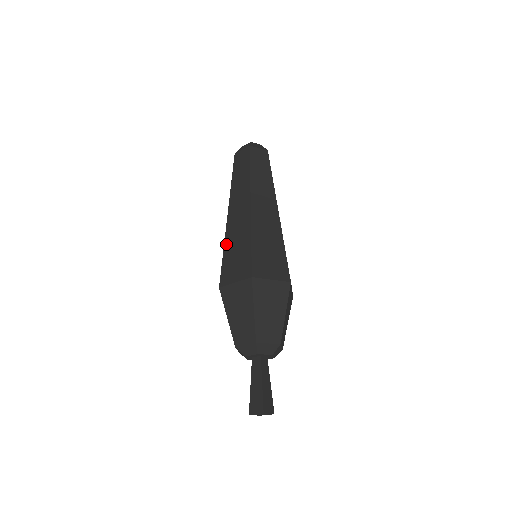
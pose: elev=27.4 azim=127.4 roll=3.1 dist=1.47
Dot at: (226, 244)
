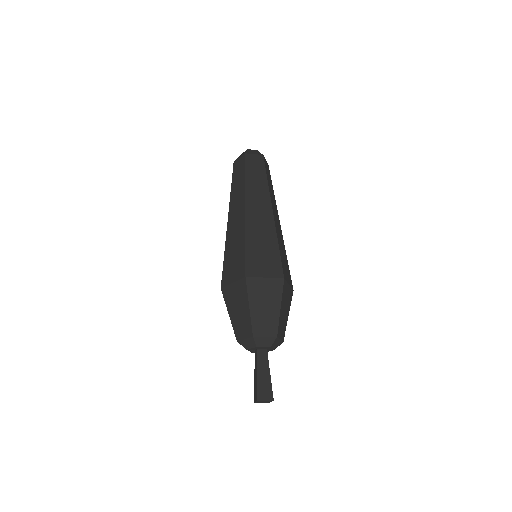
Dot at: (248, 237)
